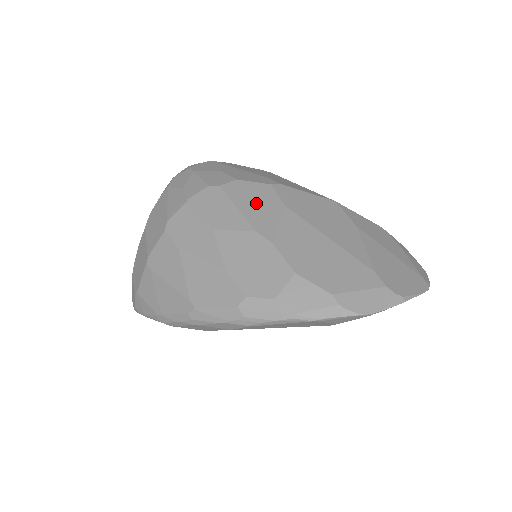
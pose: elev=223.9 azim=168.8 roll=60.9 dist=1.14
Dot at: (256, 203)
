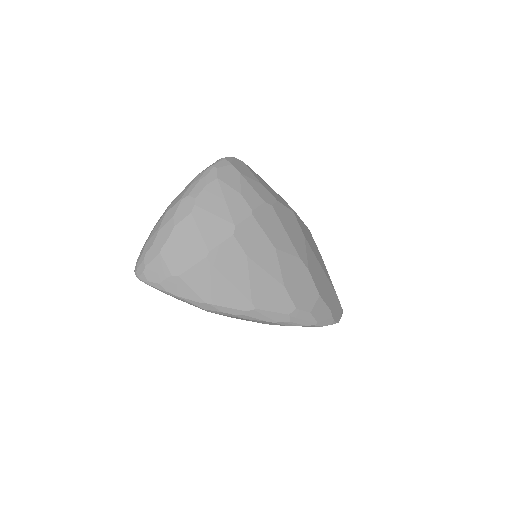
Dot at: (293, 230)
